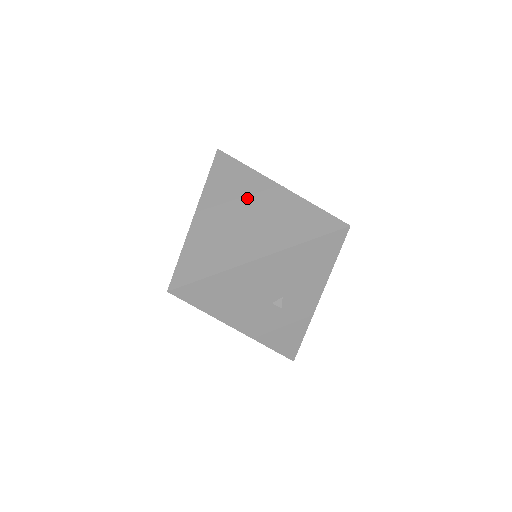
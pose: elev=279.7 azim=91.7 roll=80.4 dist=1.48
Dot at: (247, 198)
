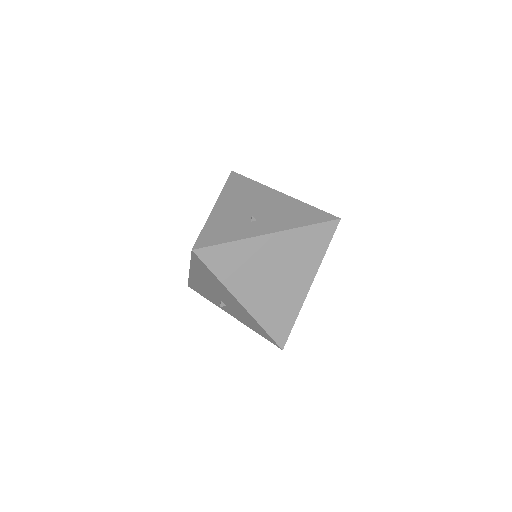
Dot at: (262, 263)
